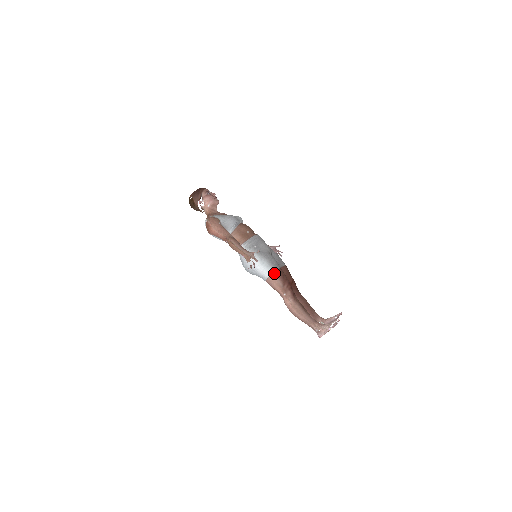
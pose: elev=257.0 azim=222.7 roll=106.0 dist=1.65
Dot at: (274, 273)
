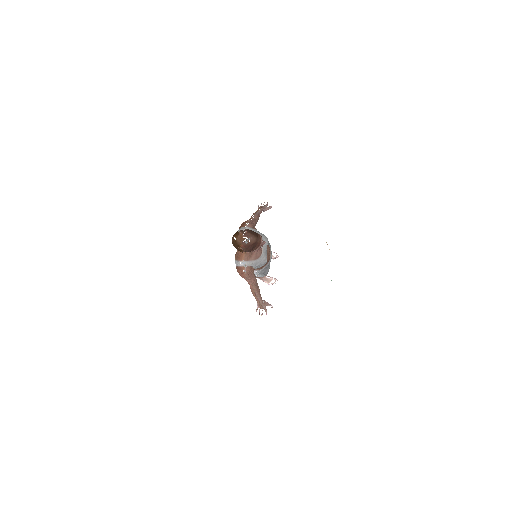
Dot at: occluded
